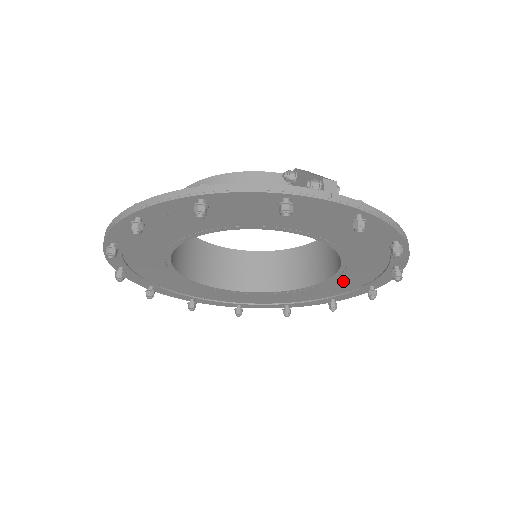
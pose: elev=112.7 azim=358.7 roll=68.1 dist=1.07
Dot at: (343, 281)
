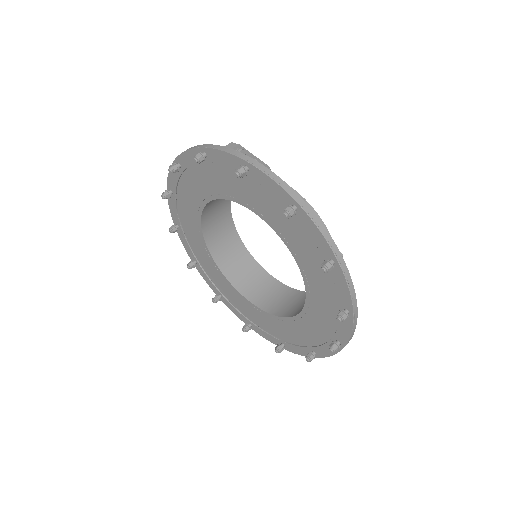
Dot at: (319, 297)
